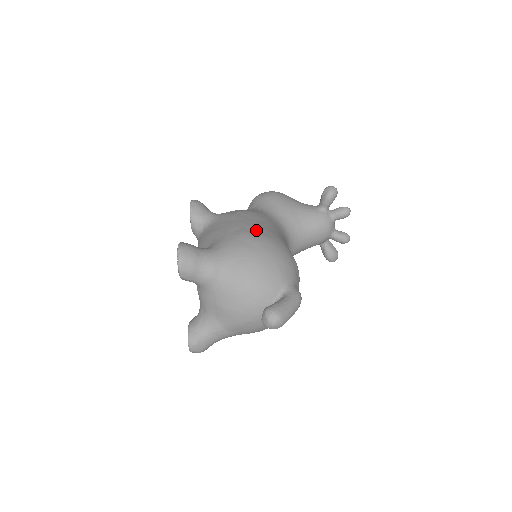
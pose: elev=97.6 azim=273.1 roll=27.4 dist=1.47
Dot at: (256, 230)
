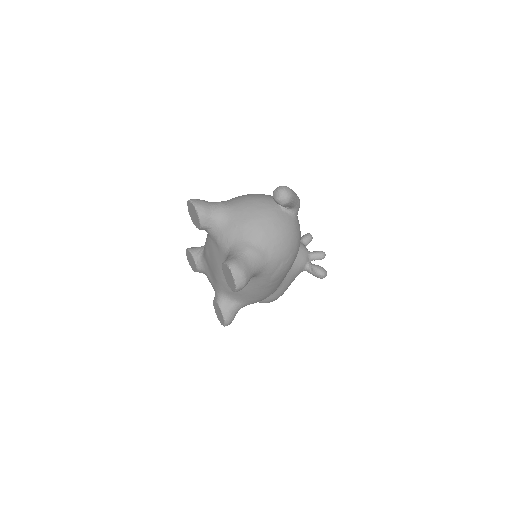
Dot at: occluded
